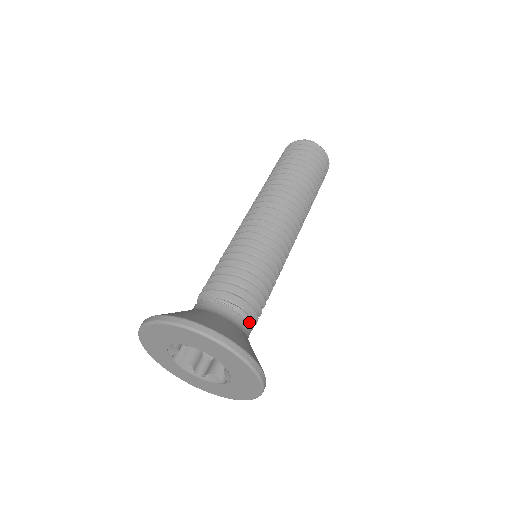
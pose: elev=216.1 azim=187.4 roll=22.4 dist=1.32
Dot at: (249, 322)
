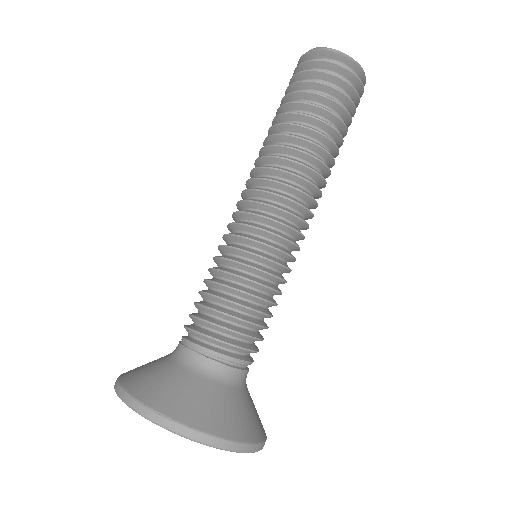
Dot at: (220, 357)
